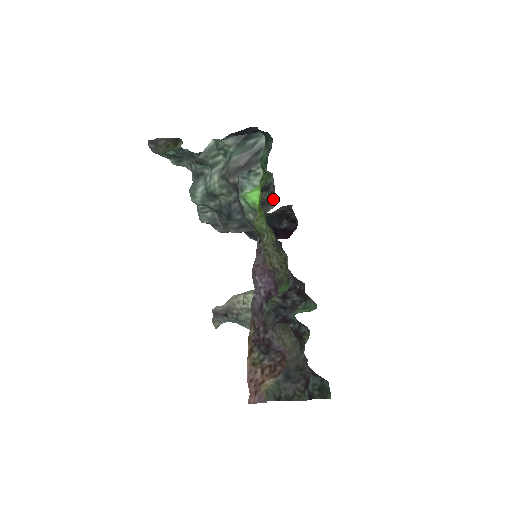
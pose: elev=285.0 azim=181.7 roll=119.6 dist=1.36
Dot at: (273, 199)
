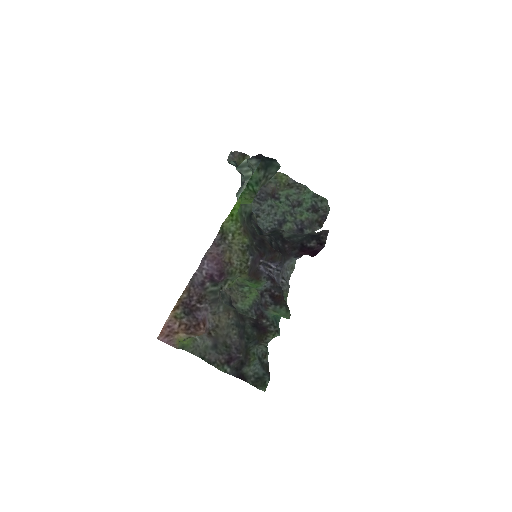
Dot at: (322, 222)
